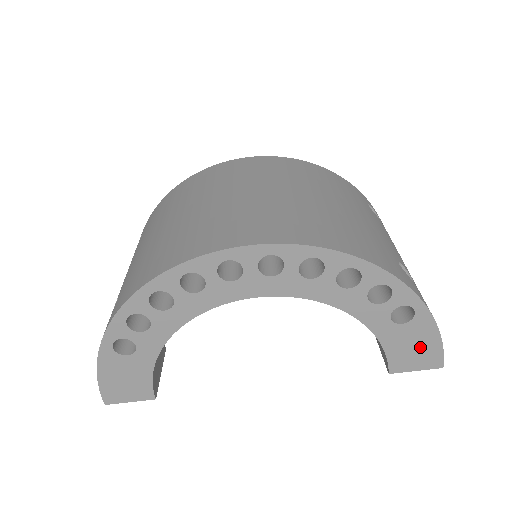
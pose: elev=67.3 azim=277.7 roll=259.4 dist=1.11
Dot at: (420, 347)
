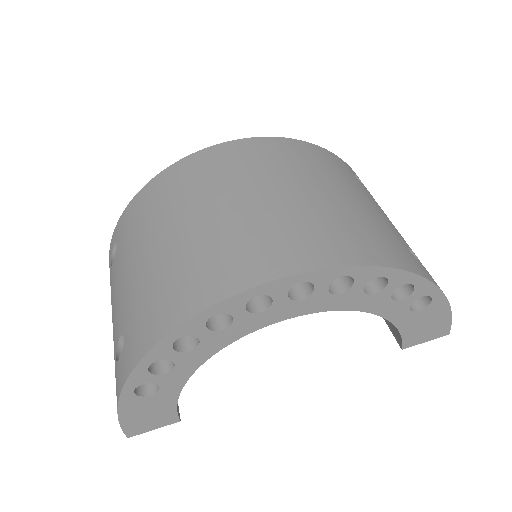
Dot at: (432, 324)
